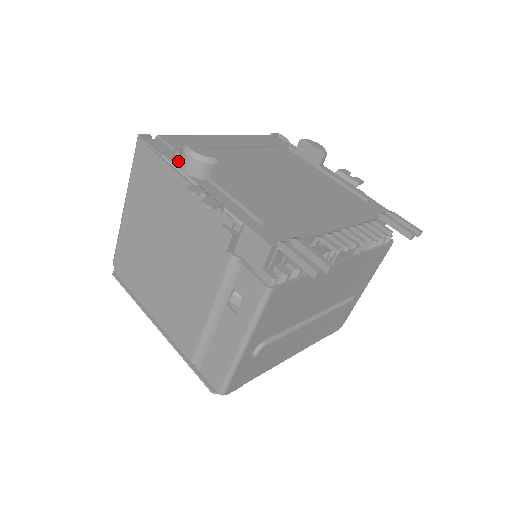
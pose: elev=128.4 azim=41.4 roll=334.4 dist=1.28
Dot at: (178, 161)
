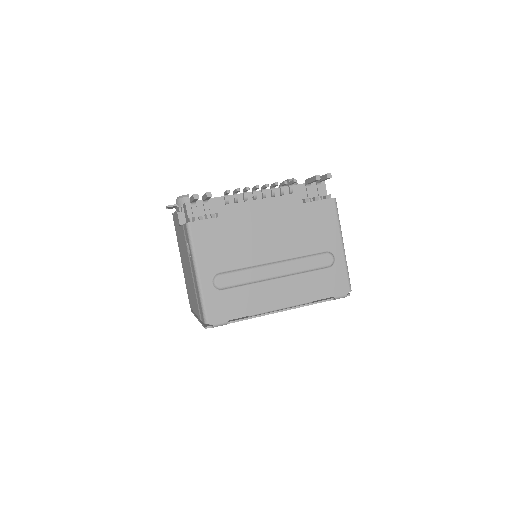
Dot at: occluded
